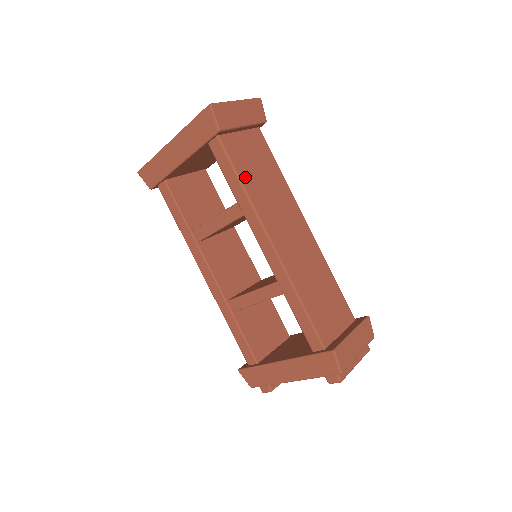
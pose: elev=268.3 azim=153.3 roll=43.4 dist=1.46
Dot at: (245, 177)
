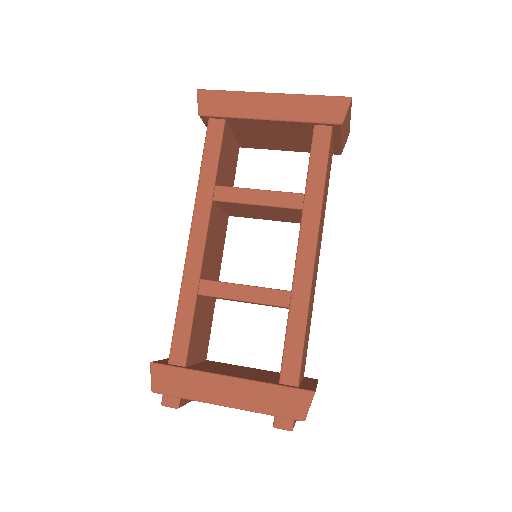
Dot at: (326, 178)
